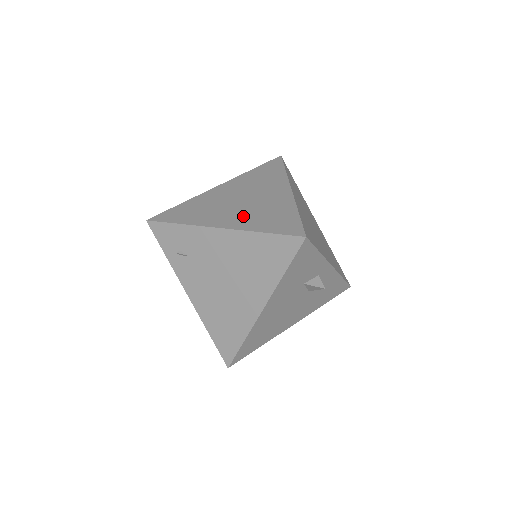
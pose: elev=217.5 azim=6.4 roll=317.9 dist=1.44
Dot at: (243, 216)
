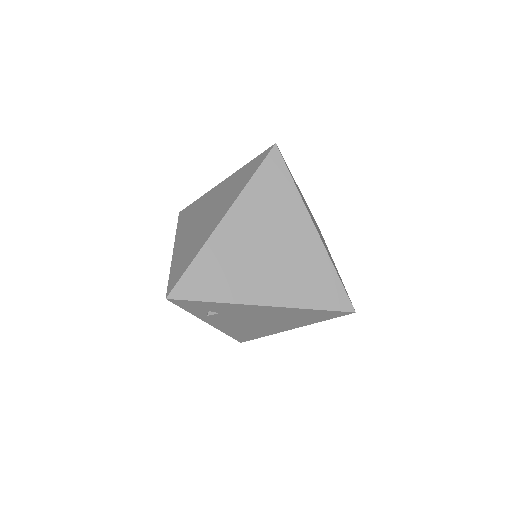
Dot at: (282, 283)
